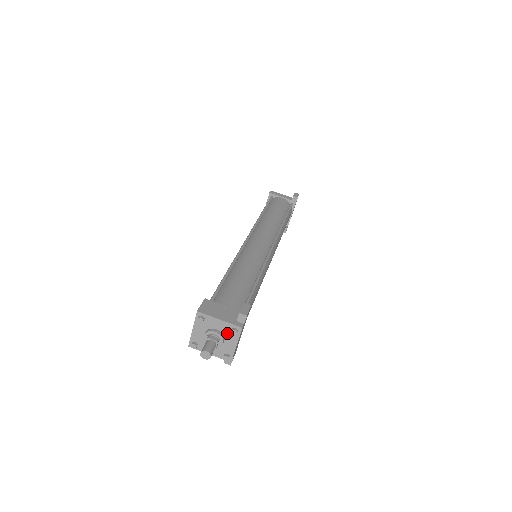
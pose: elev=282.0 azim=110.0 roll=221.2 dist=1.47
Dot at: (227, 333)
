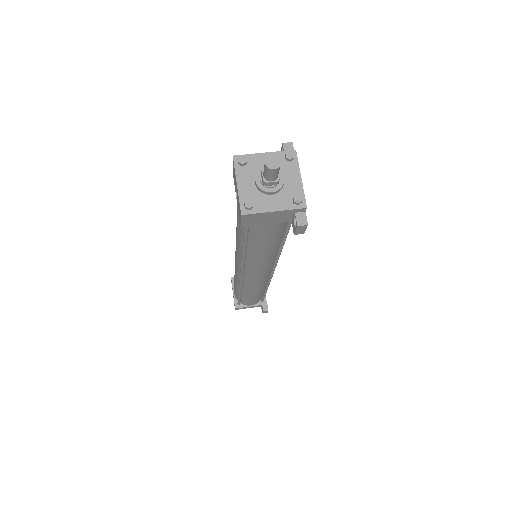
Dot at: (282, 167)
